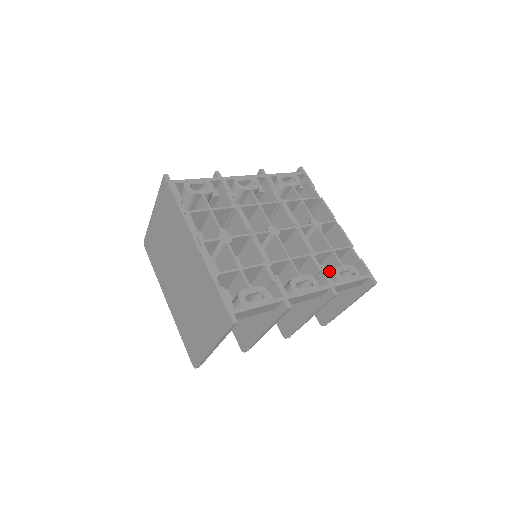
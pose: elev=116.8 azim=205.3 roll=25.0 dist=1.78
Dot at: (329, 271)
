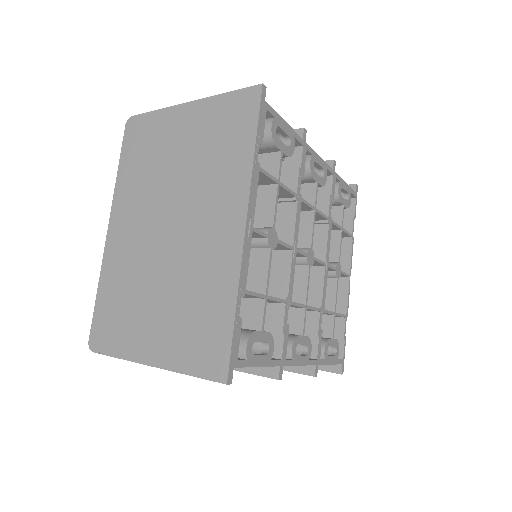
Dot at: occluded
